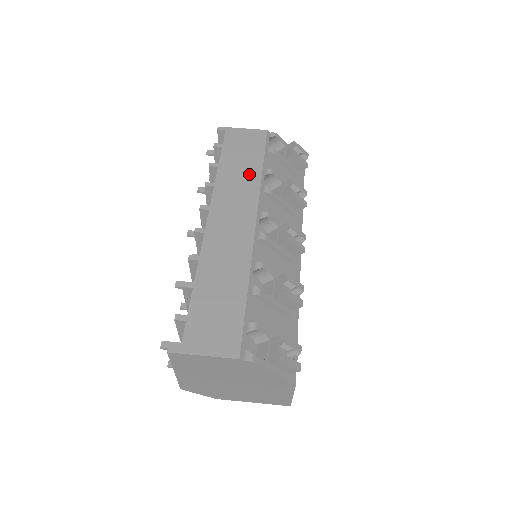
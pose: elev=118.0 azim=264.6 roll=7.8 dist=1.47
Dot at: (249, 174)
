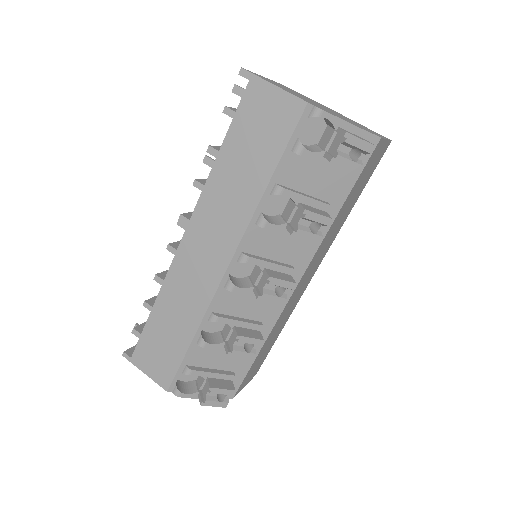
Dot at: (247, 188)
